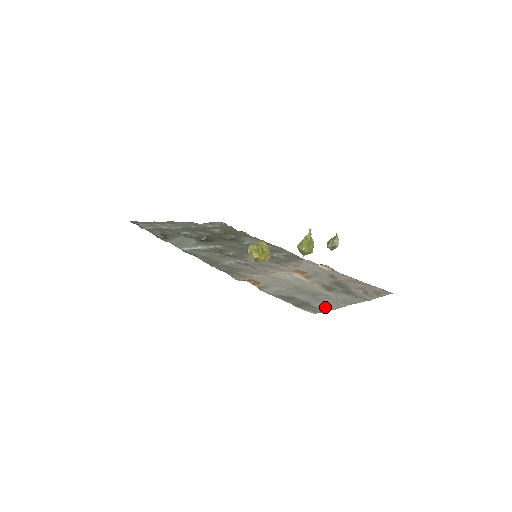
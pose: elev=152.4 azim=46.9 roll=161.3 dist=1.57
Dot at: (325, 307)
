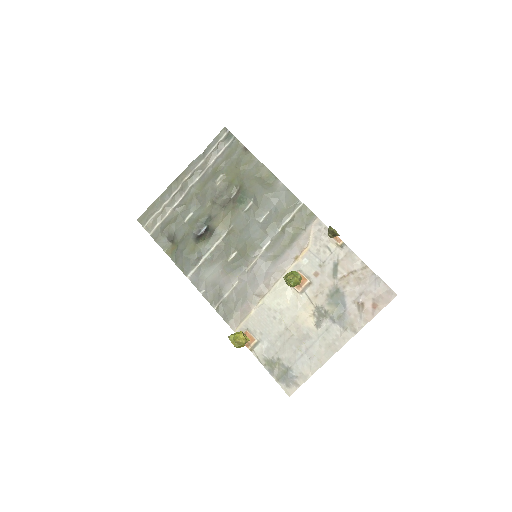
Dot at: (302, 375)
